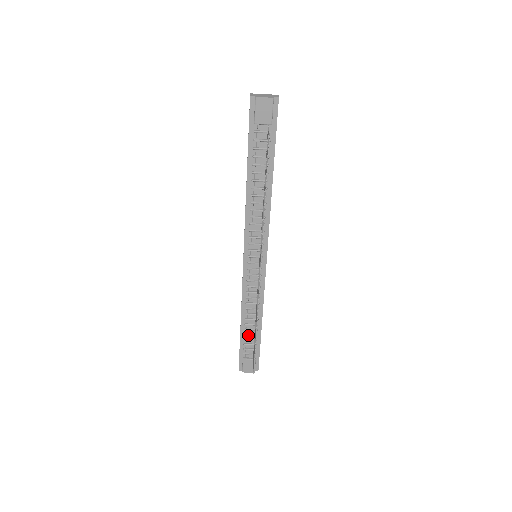
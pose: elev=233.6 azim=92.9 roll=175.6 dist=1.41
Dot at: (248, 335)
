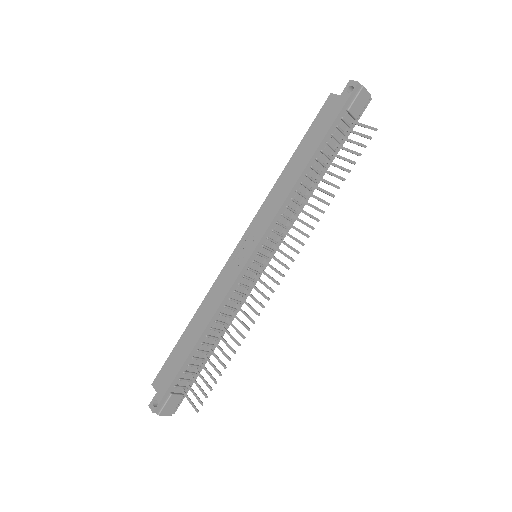
Dot at: (195, 359)
